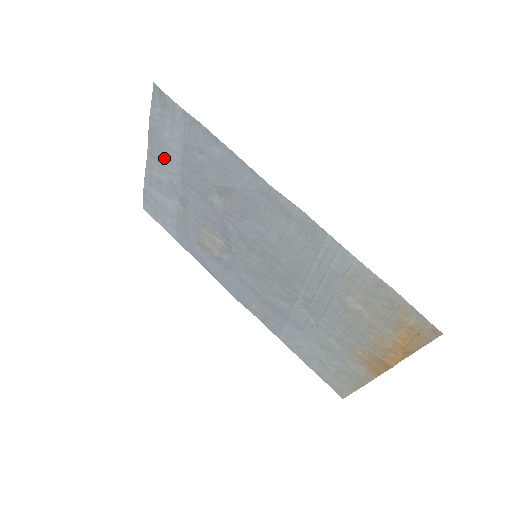
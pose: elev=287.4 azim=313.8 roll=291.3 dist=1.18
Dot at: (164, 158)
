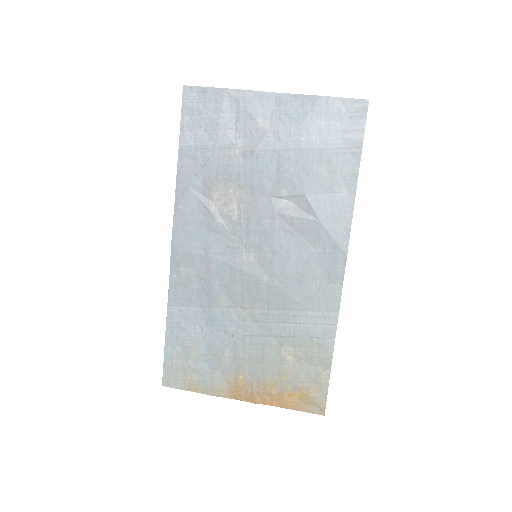
Dot at: (290, 122)
